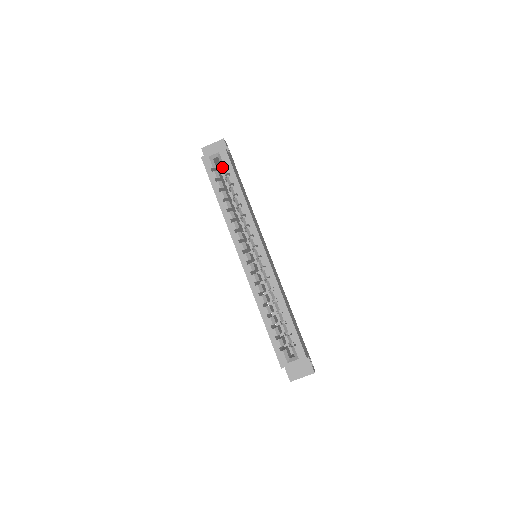
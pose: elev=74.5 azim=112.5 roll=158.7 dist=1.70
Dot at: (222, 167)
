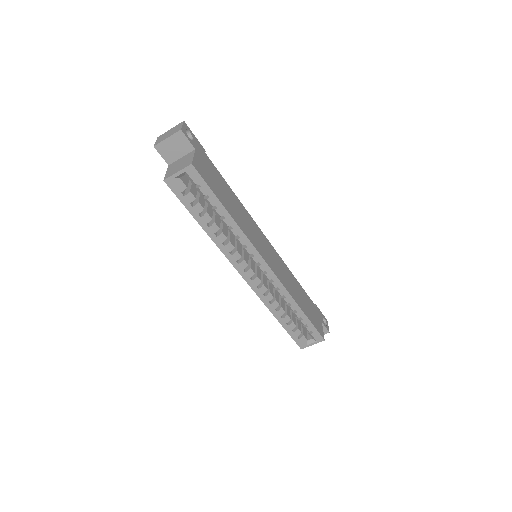
Dot at: occluded
